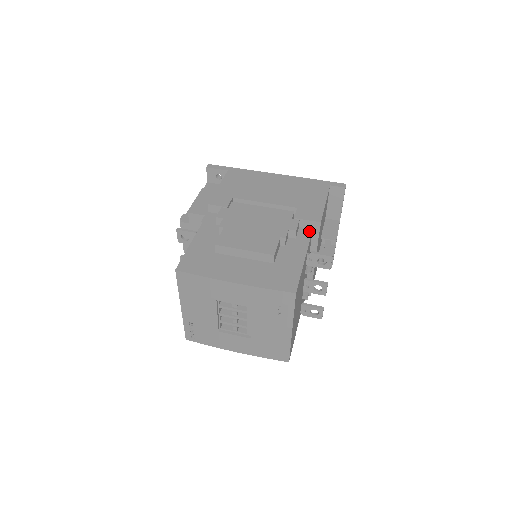
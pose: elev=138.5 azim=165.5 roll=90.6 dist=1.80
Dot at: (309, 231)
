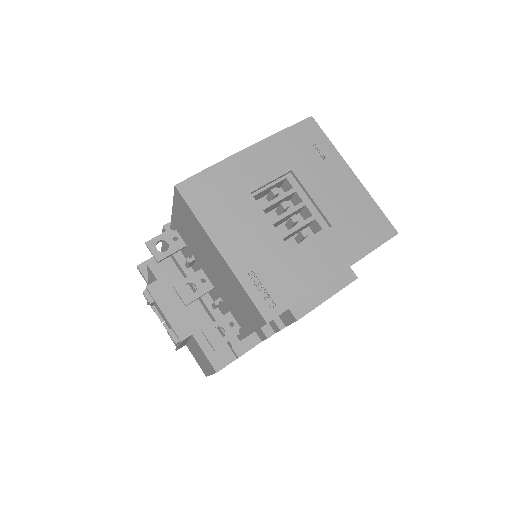
Dot at: occluded
